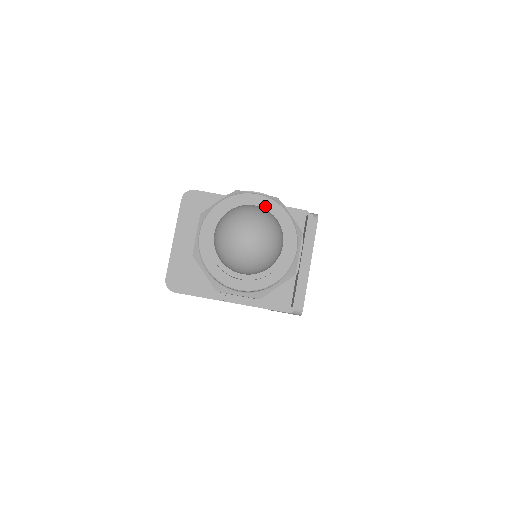
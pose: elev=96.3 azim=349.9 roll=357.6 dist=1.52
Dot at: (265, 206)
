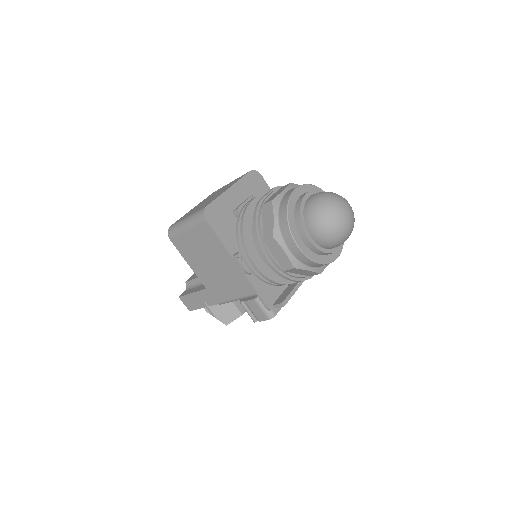
Dot at: occluded
